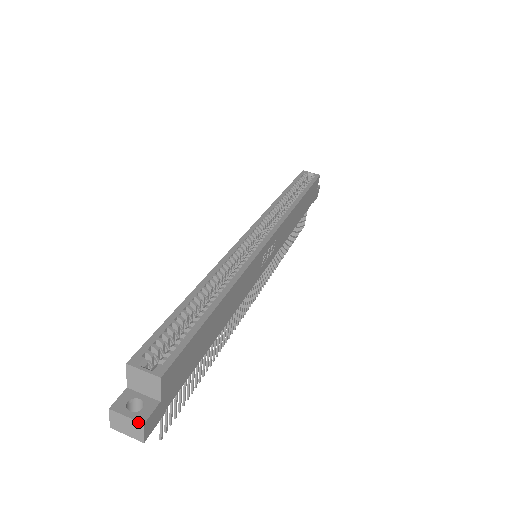
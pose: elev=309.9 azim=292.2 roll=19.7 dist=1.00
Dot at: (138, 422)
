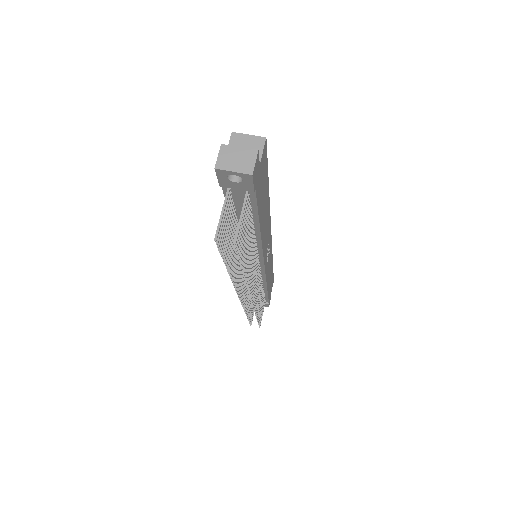
Dot at: (252, 150)
